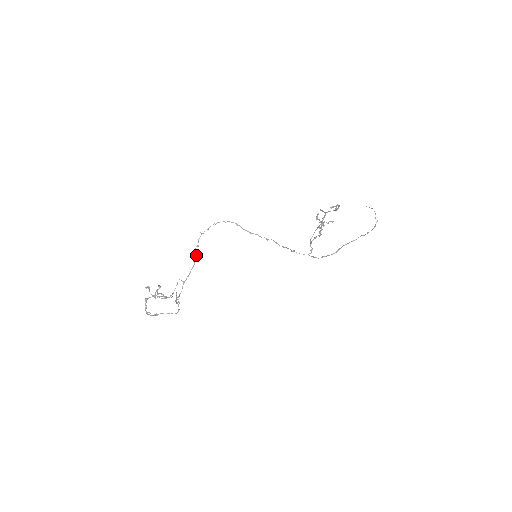
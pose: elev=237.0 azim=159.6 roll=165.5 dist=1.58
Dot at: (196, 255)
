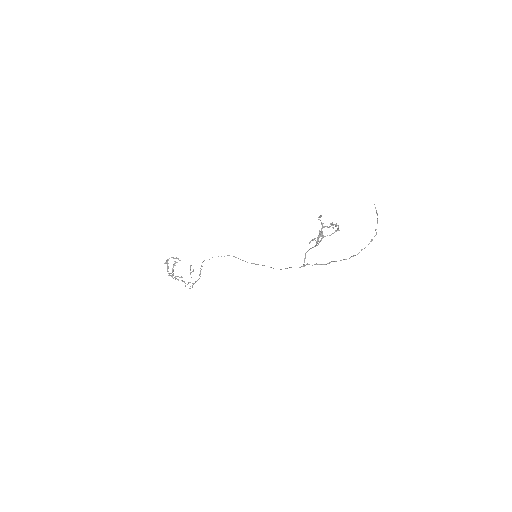
Dot at: occluded
